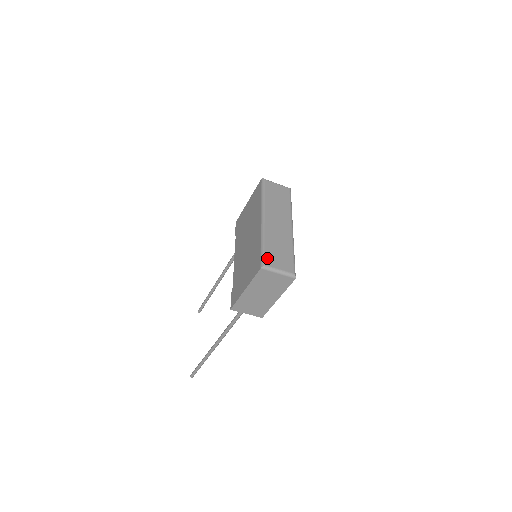
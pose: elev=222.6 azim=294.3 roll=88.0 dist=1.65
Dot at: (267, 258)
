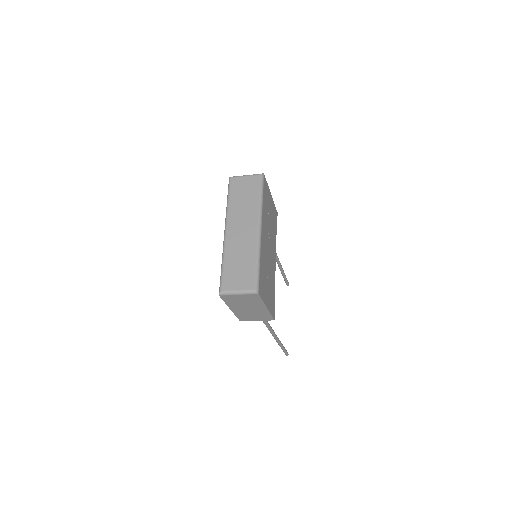
Dot at: (224, 281)
